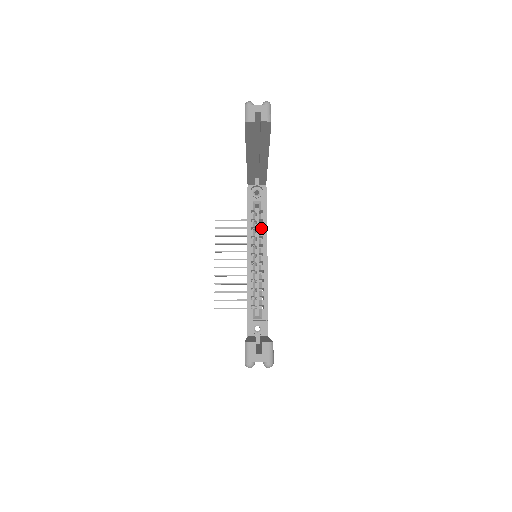
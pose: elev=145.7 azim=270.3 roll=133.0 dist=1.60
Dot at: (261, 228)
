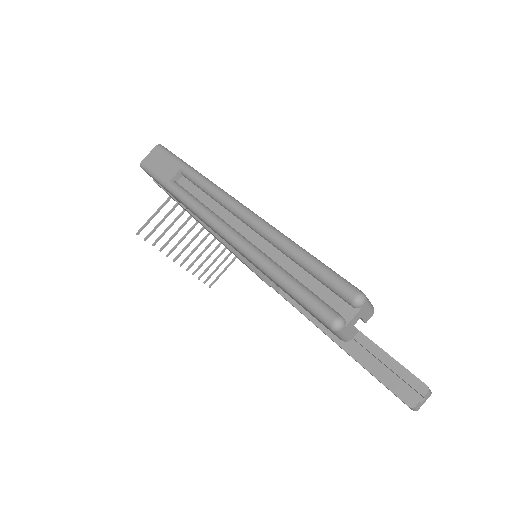
Dot at: occluded
